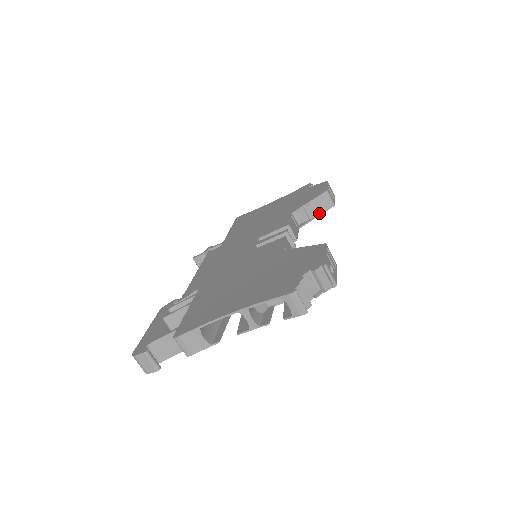
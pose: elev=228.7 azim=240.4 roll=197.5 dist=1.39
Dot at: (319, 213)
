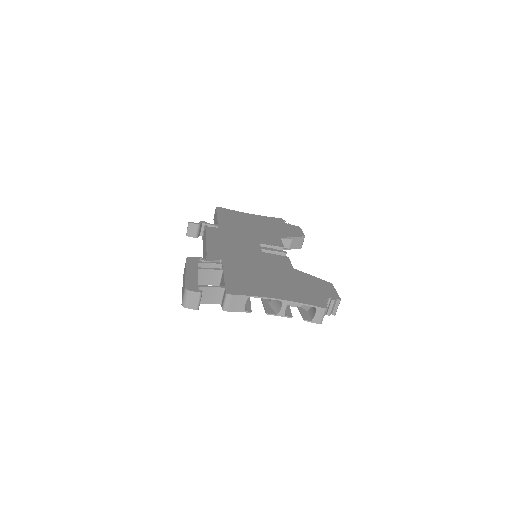
Dot at: (292, 248)
